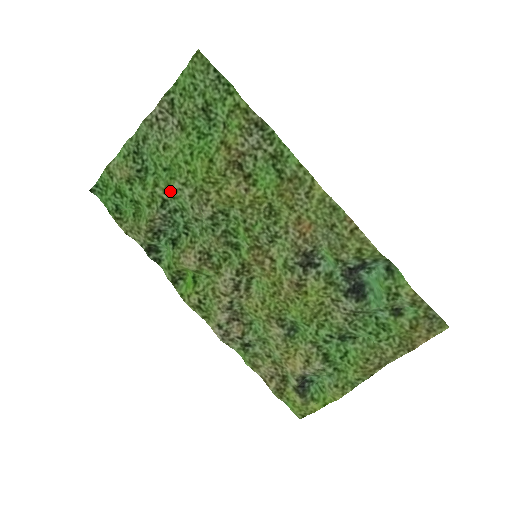
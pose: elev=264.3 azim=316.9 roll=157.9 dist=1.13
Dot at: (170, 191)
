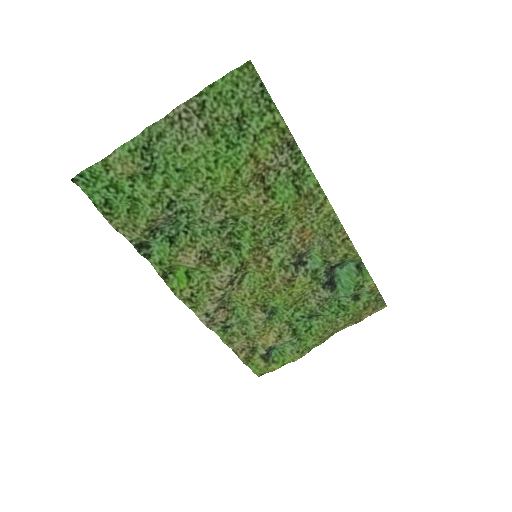
Dot at: (182, 193)
